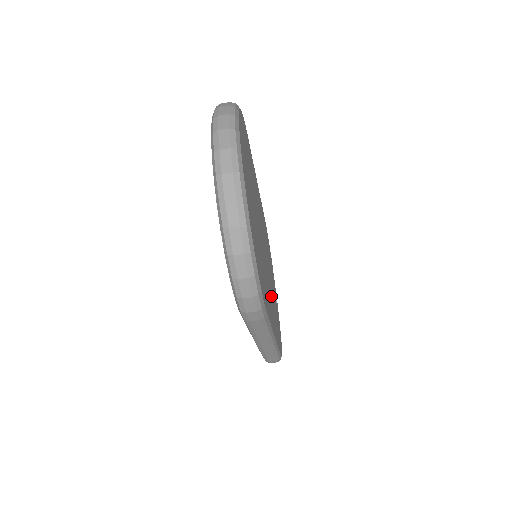
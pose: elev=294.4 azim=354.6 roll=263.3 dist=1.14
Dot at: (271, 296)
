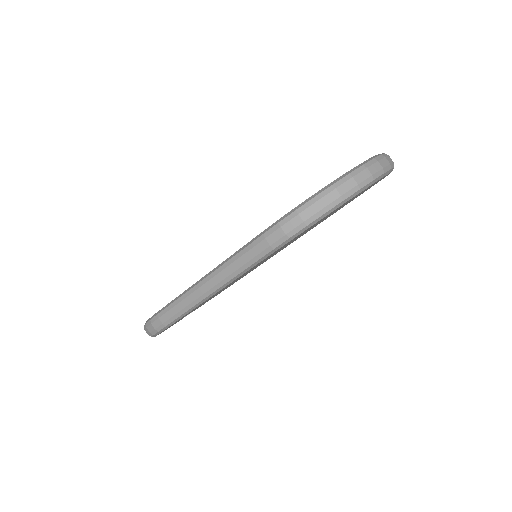
Dot at: occluded
